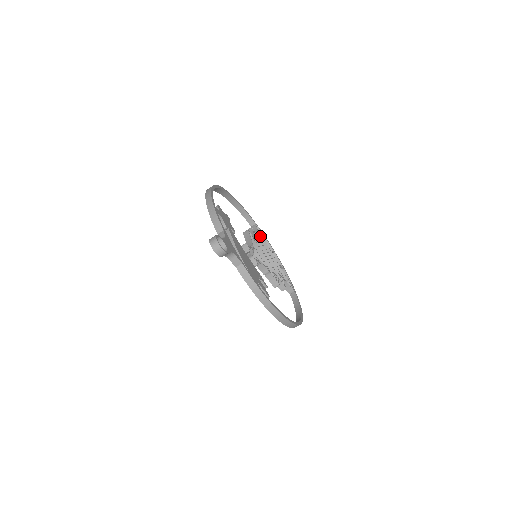
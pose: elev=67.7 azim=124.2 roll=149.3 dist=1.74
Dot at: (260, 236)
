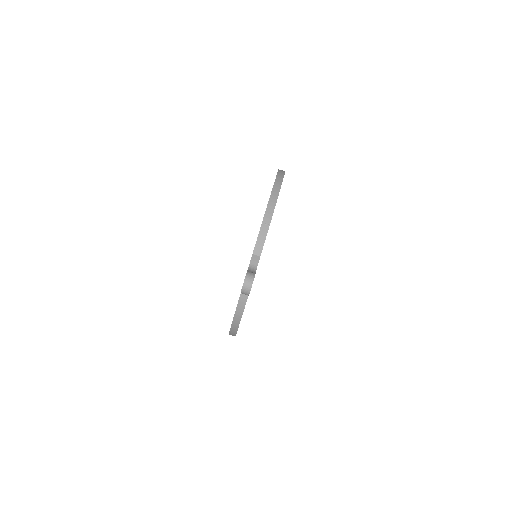
Dot at: occluded
